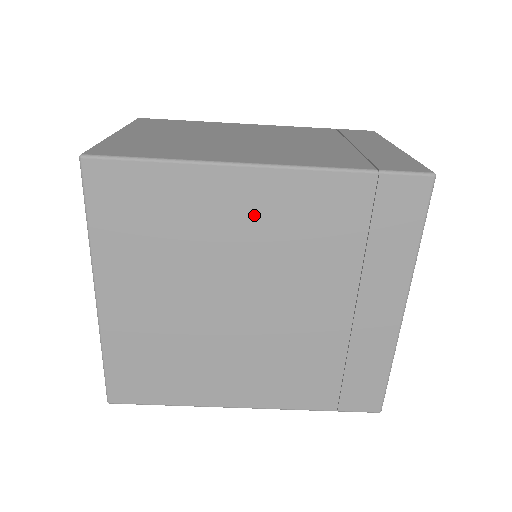
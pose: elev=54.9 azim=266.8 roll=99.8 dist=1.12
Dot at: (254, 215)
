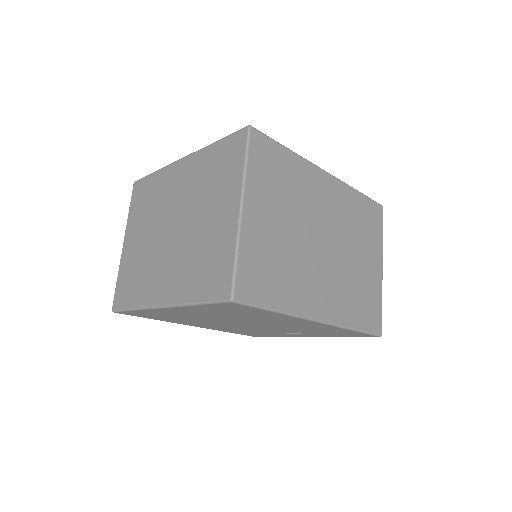
Dot at: (292, 323)
